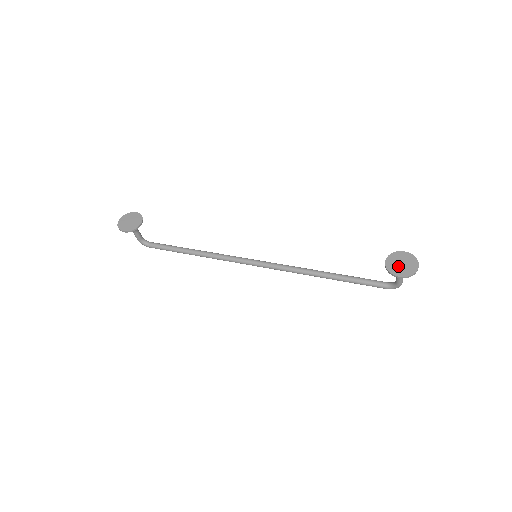
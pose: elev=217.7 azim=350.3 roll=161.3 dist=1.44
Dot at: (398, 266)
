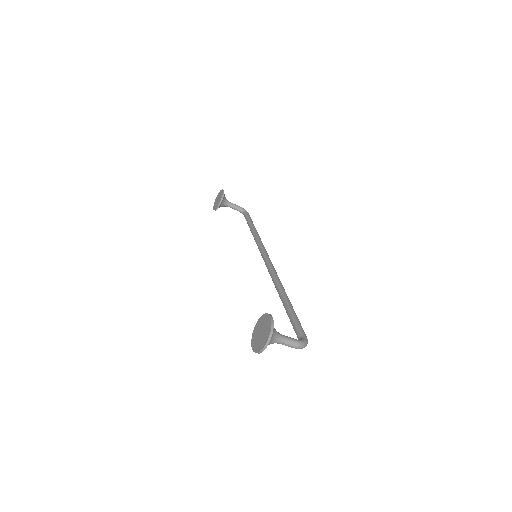
Dot at: (258, 334)
